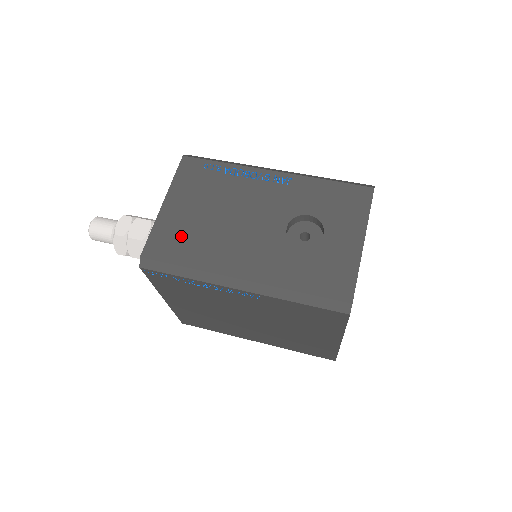
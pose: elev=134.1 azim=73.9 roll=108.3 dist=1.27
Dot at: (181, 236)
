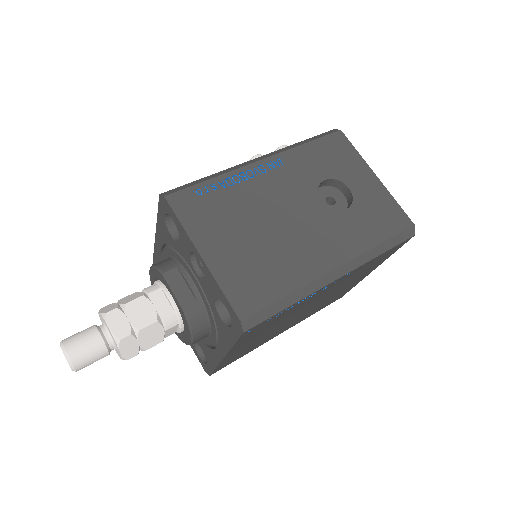
Dot at: (253, 272)
